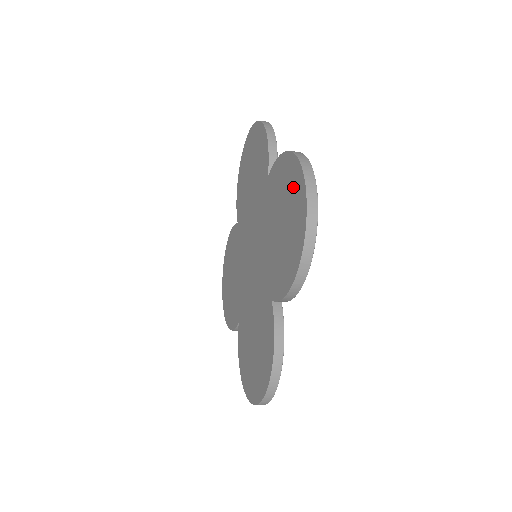
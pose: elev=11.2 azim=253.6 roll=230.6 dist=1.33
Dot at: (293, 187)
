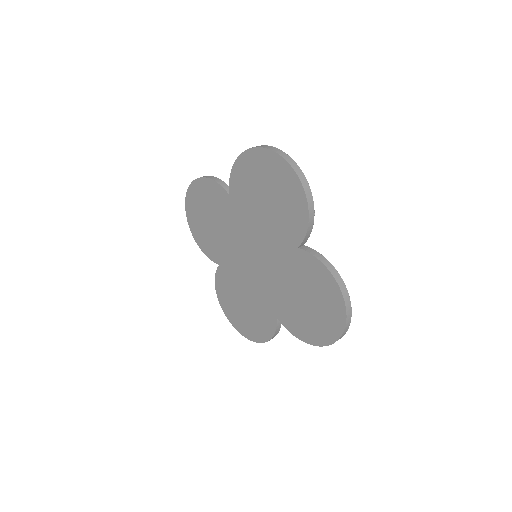
Dot at: (331, 308)
